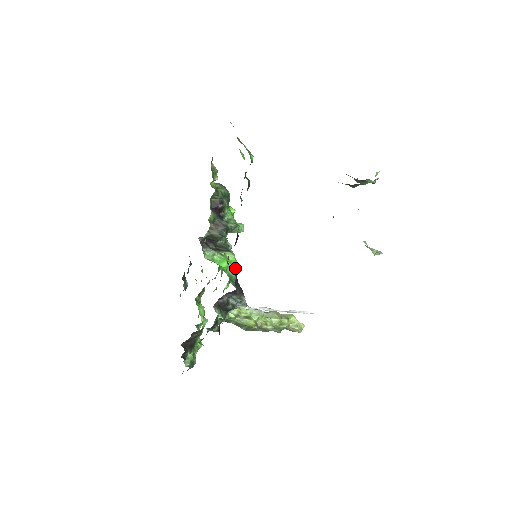
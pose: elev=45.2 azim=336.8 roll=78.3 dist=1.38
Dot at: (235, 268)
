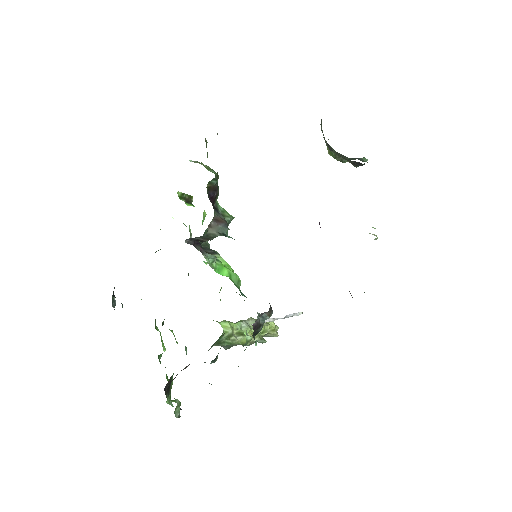
Dot at: (237, 275)
